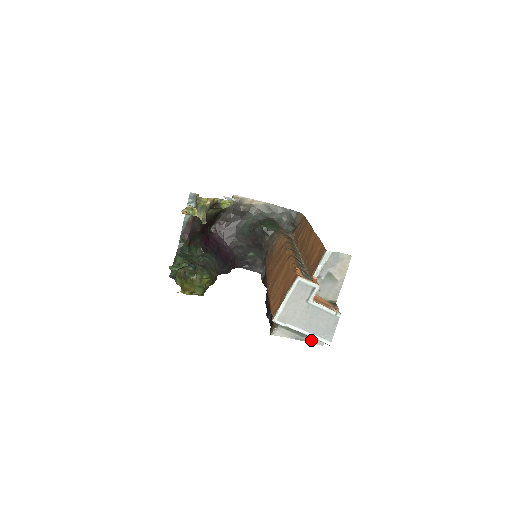
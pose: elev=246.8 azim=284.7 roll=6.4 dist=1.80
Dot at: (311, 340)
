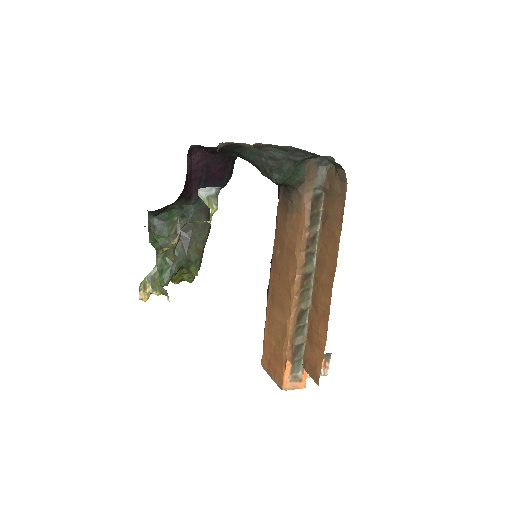
Dot at: occluded
